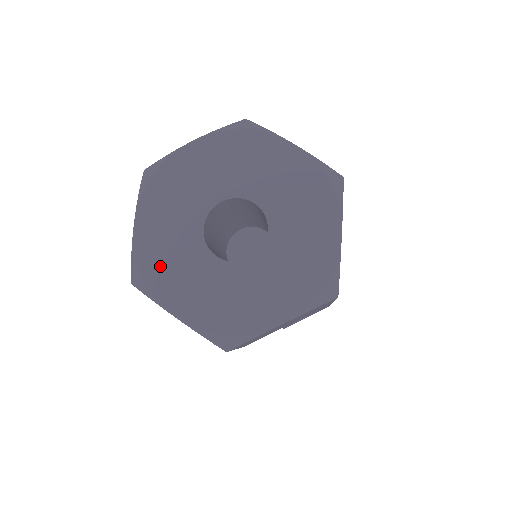
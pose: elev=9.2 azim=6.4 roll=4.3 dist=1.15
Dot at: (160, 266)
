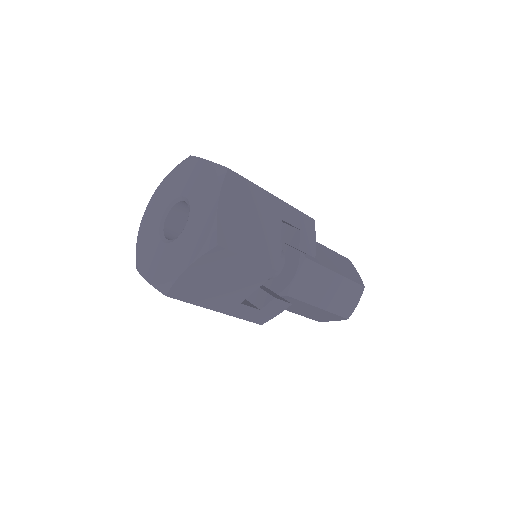
Dot at: (165, 270)
